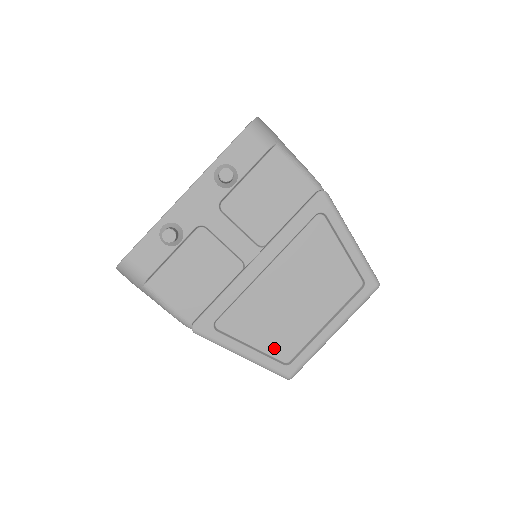
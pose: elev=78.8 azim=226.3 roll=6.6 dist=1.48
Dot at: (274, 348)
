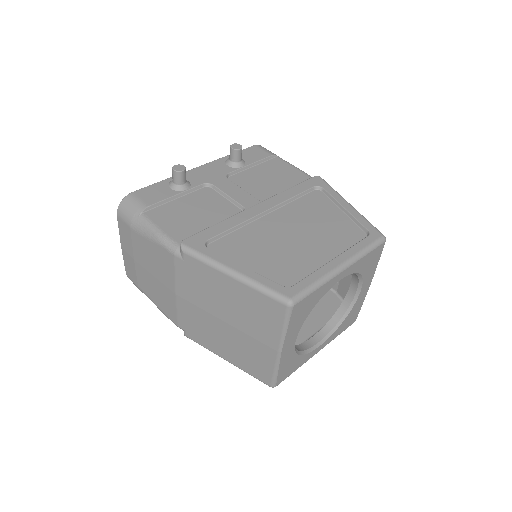
Dot at: (272, 274)
